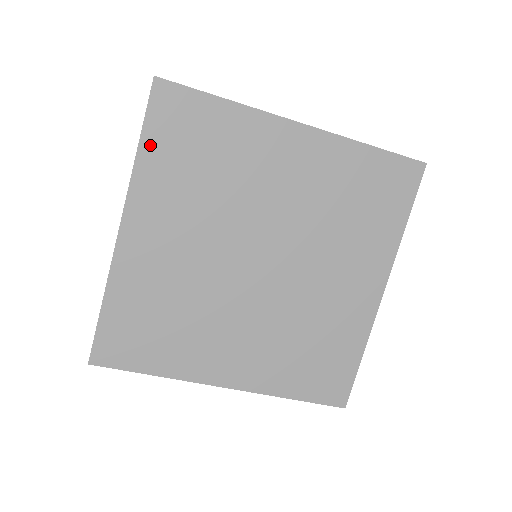
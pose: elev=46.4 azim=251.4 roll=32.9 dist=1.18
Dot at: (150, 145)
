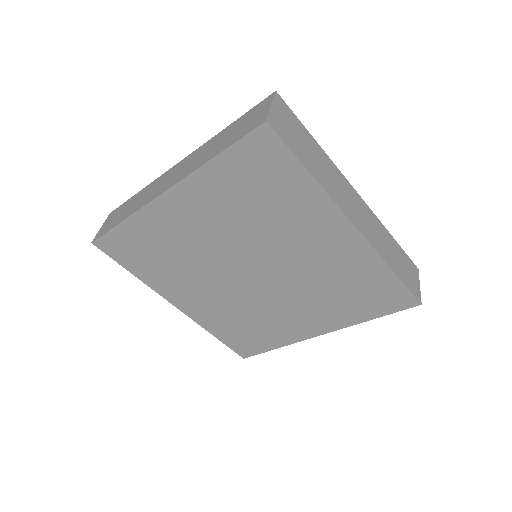
Dot at: (225, 162)
